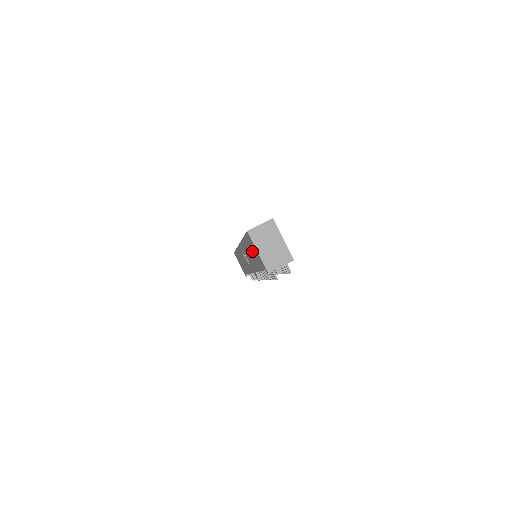
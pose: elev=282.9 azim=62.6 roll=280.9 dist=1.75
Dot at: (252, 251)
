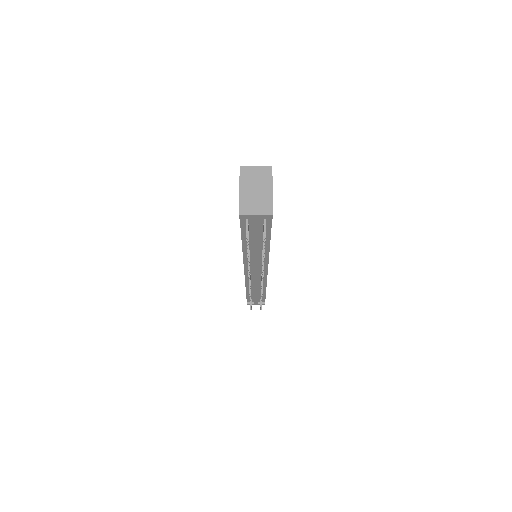
Dot at: occluded
